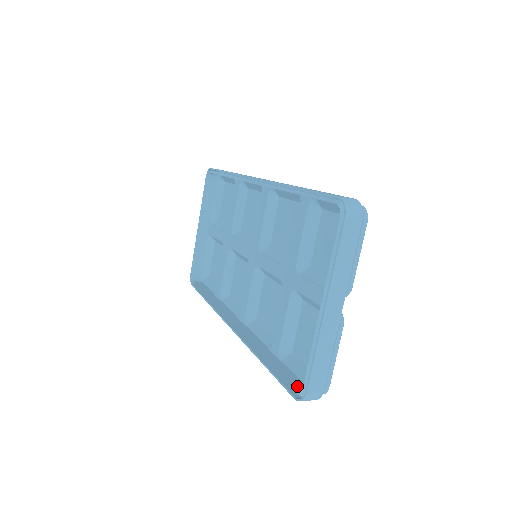
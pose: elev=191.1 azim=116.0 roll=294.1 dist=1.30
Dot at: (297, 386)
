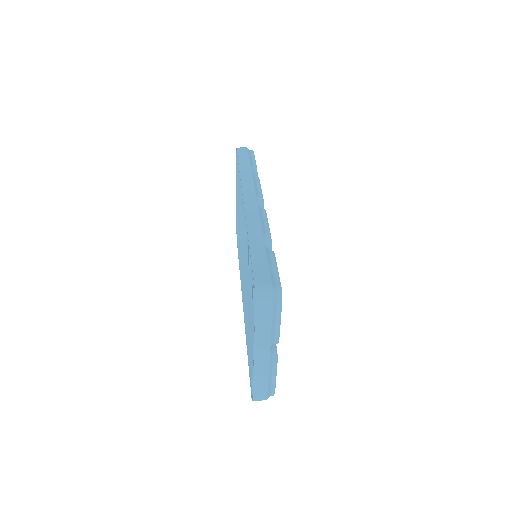
Dot at: occluded
